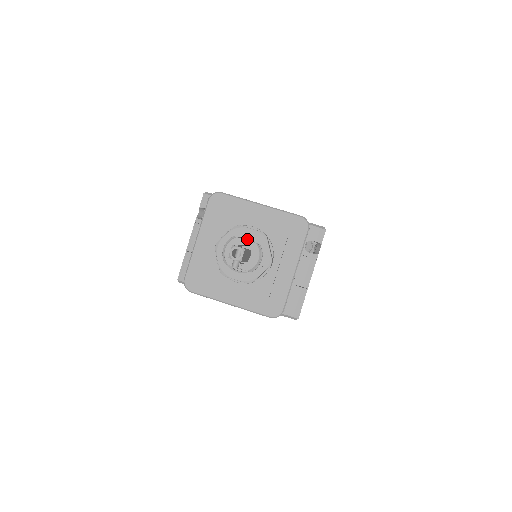
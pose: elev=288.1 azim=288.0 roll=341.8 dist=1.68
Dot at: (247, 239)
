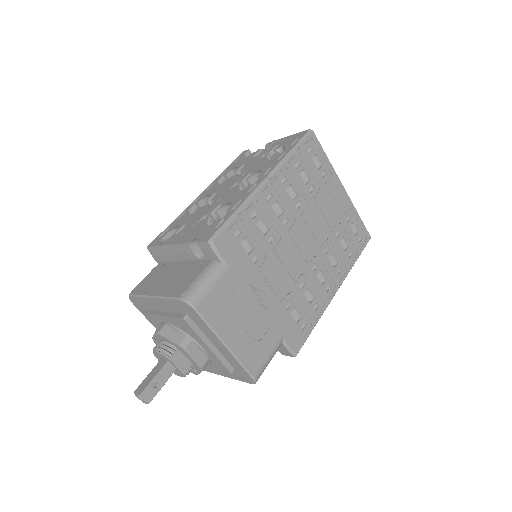
Dot at: occluded
